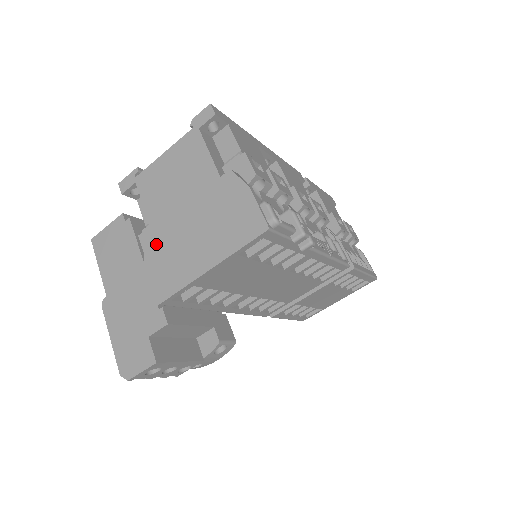
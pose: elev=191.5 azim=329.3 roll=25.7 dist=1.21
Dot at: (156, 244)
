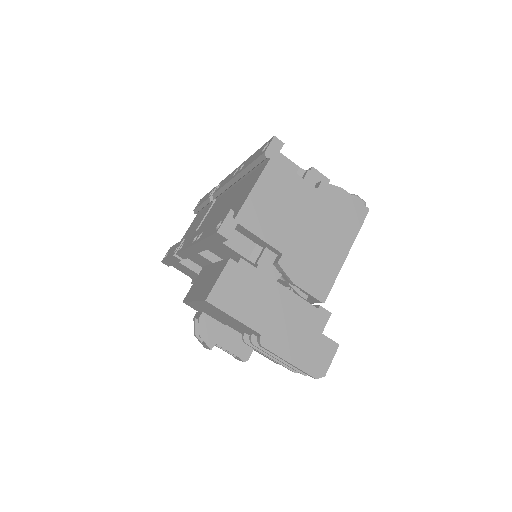
Dot at: (294, 262)
